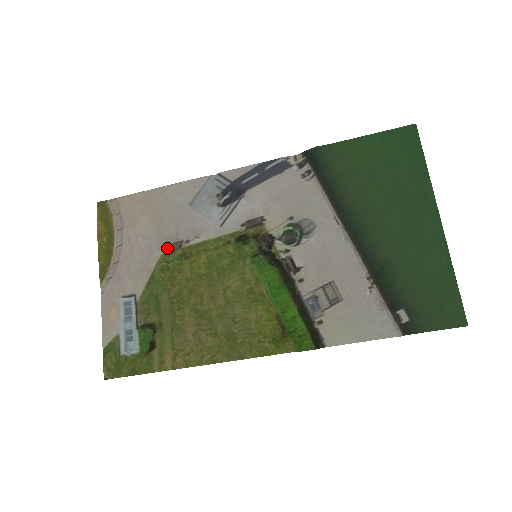
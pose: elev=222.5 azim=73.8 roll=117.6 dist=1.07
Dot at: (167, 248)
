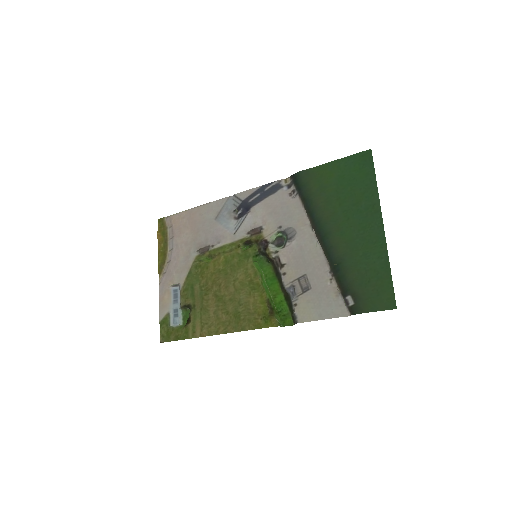
Dot at: (200, 251)
